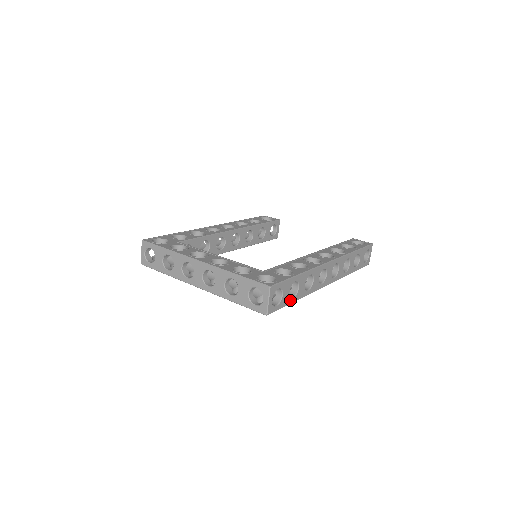
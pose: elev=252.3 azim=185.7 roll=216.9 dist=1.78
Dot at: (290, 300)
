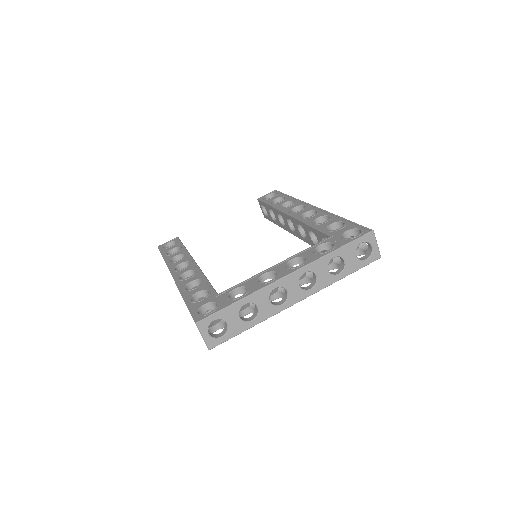
Dot at: occluded
